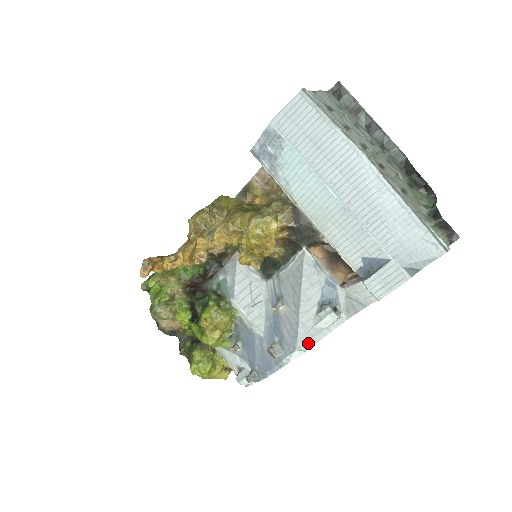
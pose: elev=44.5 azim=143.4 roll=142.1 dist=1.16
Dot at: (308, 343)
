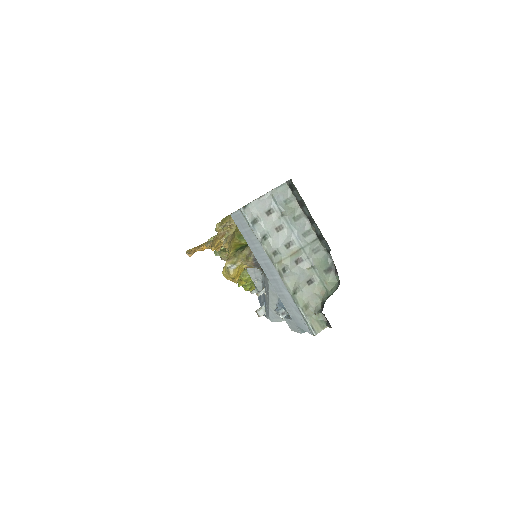
Dot at: (274, 319)
